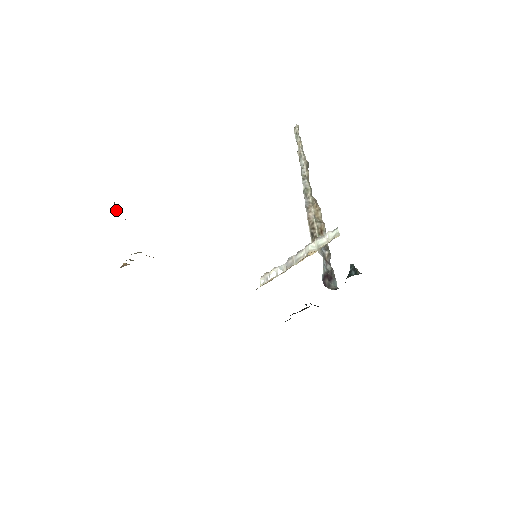
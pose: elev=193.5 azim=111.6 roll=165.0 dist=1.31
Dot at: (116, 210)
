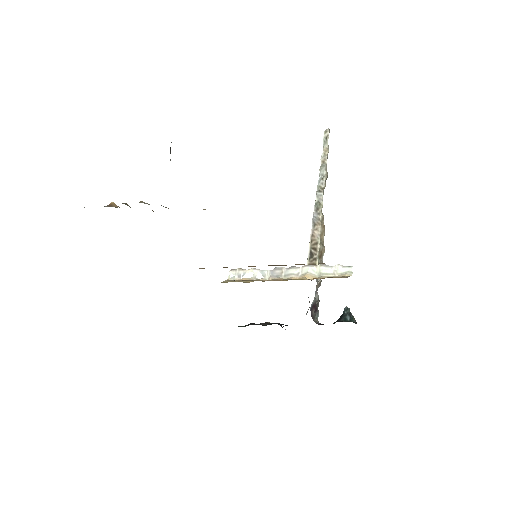
Dot at: (170, 153)
